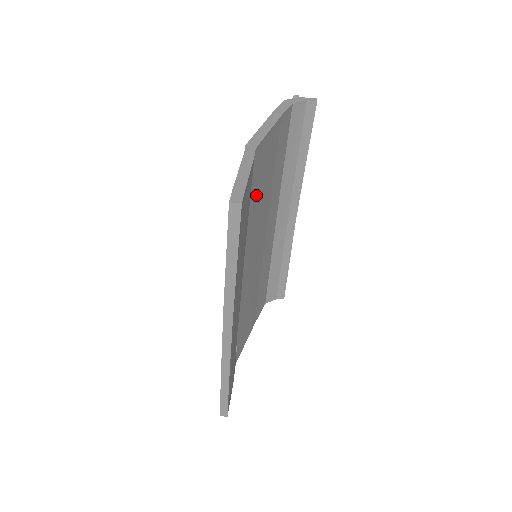
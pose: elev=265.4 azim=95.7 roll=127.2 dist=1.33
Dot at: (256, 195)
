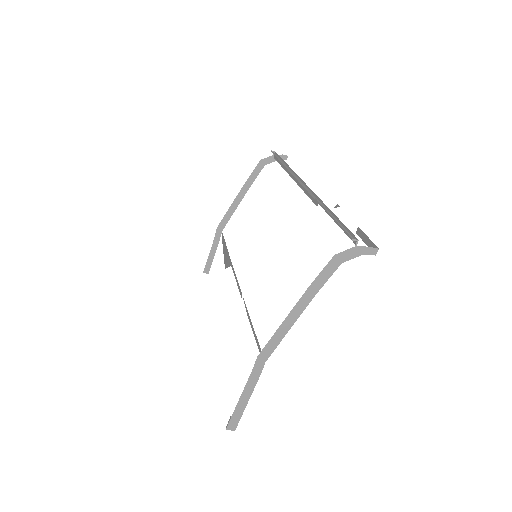
Dot at: occluded
